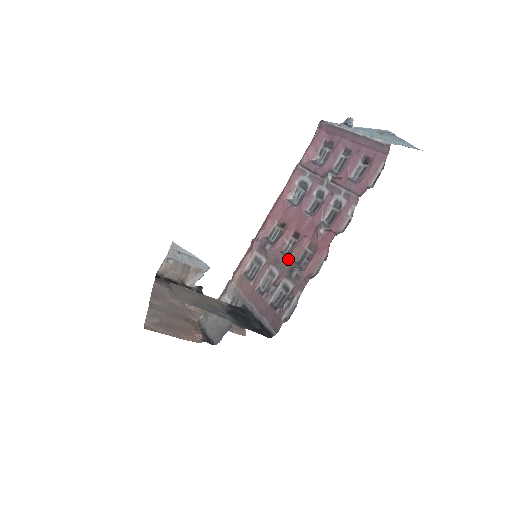
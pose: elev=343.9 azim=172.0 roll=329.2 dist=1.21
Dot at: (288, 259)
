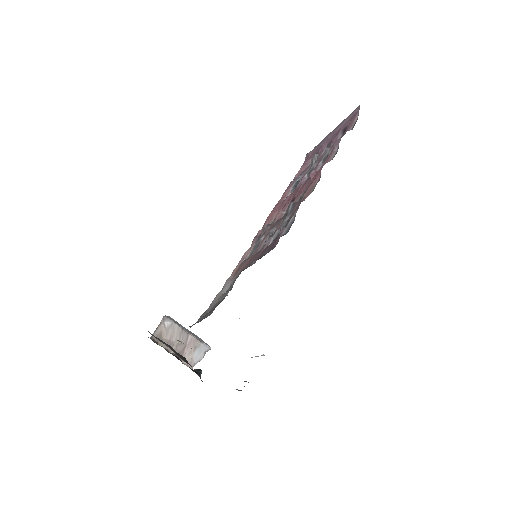
Dot at: (285, 213)
